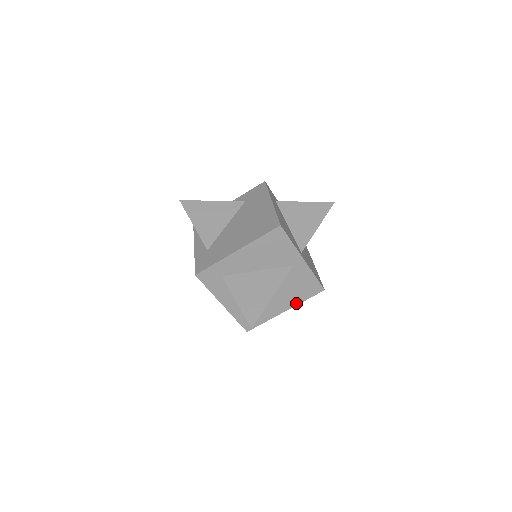
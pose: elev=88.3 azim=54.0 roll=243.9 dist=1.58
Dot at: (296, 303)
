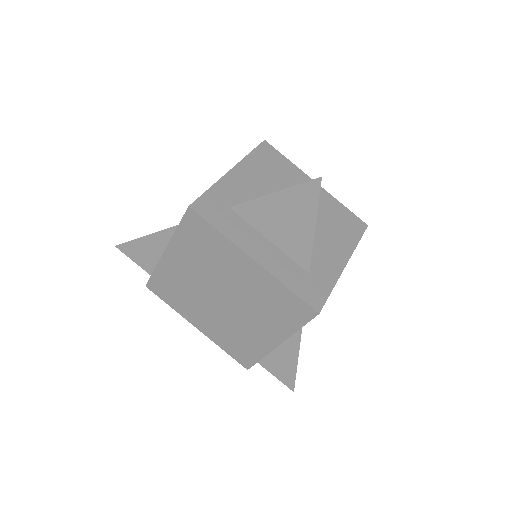
Dot at: (350, 249)
